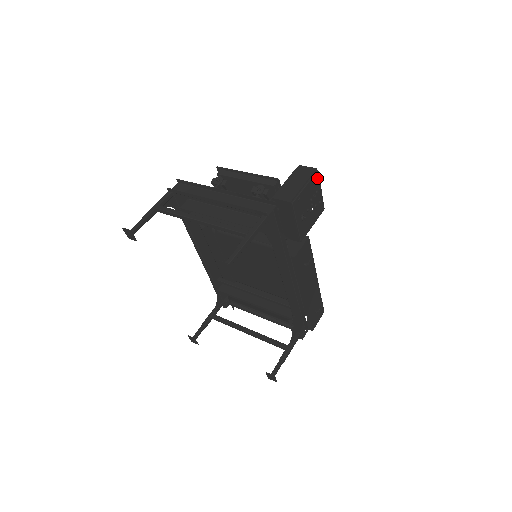
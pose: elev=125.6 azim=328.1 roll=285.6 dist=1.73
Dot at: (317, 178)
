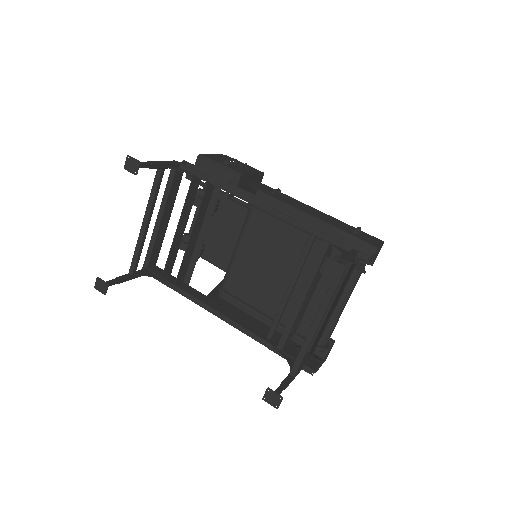
Dot at: (228, 157)
